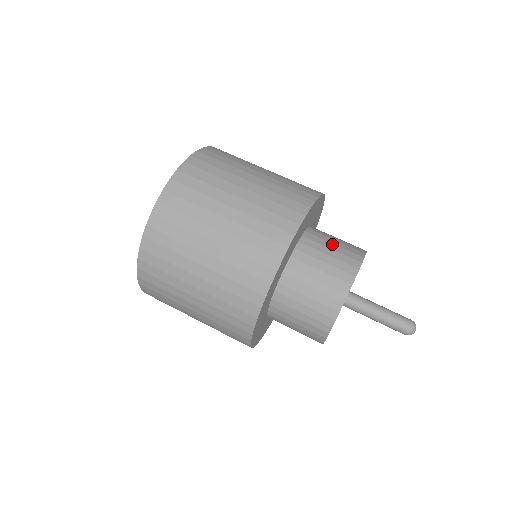
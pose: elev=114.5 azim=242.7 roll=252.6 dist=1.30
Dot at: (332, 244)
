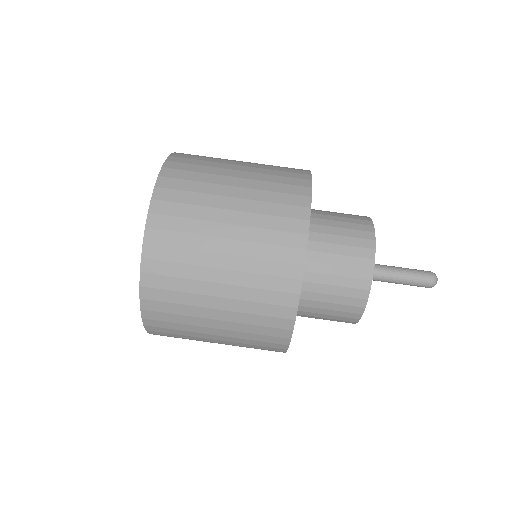
Dot at: (335, 267)
